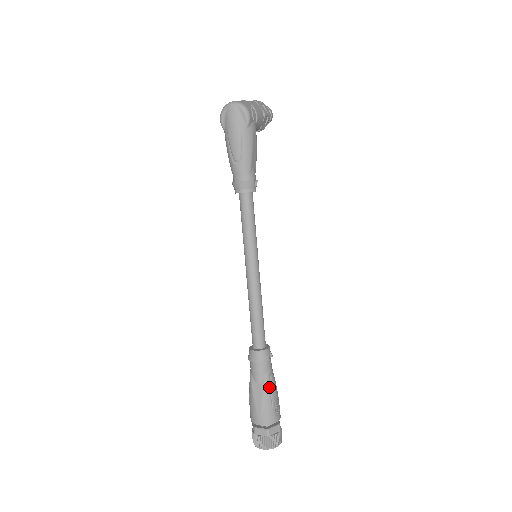
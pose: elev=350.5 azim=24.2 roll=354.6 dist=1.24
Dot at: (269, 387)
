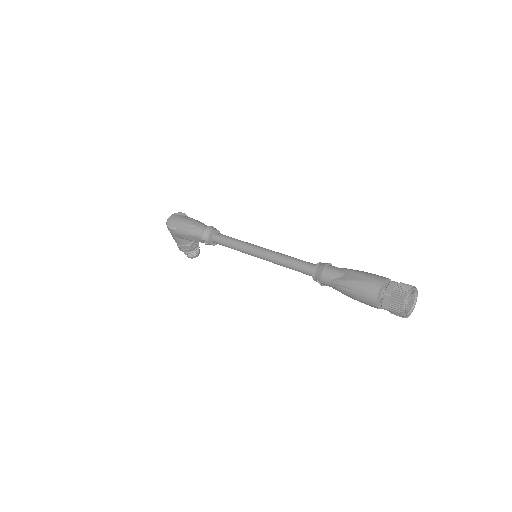
Dot at: (353, 270)
